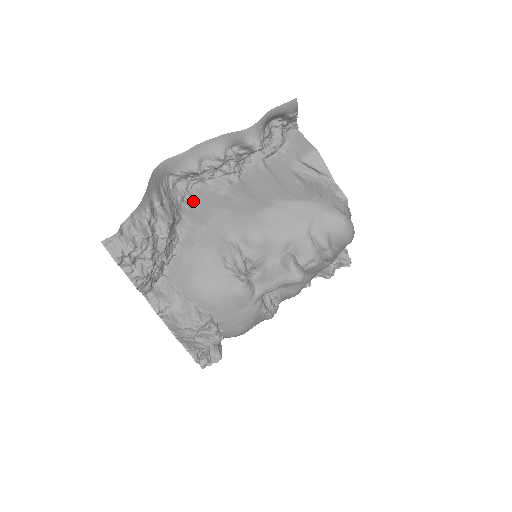
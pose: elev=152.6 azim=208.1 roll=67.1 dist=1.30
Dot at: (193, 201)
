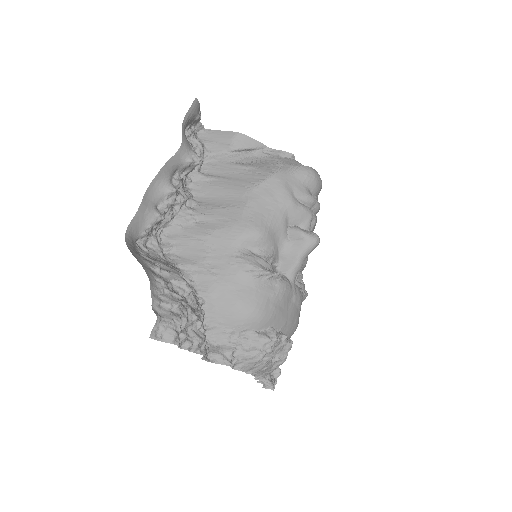
Dot at: (174, 249)
